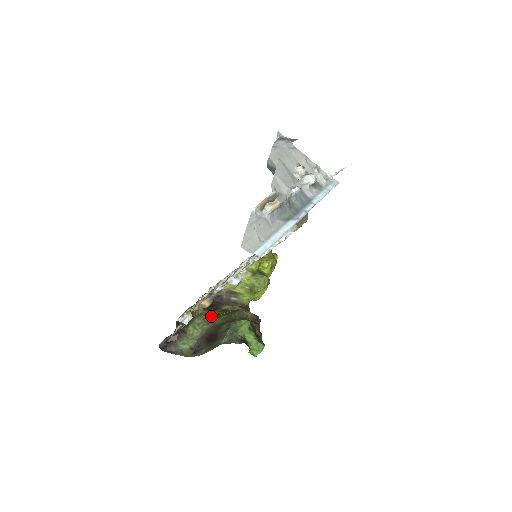
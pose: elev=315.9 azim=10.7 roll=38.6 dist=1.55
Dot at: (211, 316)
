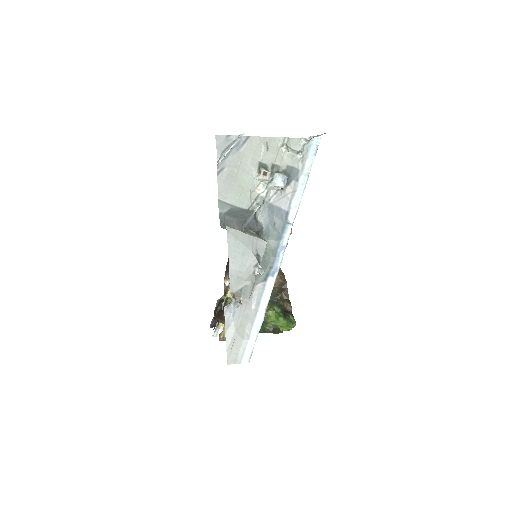
Dot at: occluded
